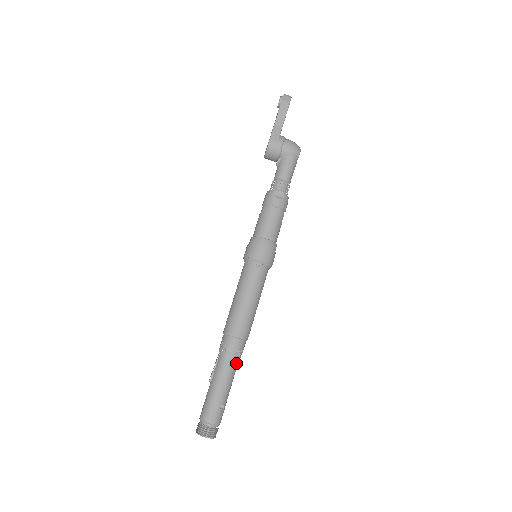
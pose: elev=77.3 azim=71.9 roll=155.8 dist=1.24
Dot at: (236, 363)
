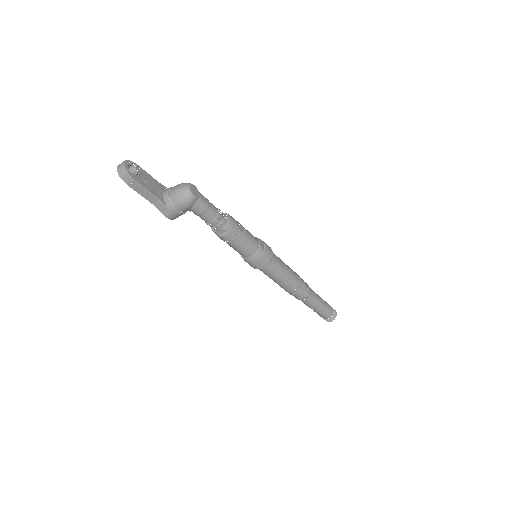
Dot at: (311, 296)
